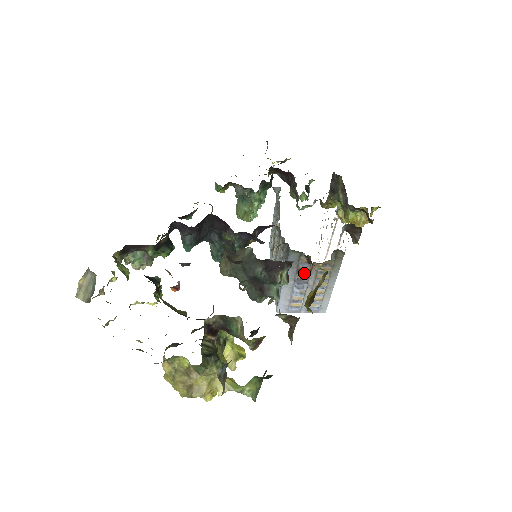
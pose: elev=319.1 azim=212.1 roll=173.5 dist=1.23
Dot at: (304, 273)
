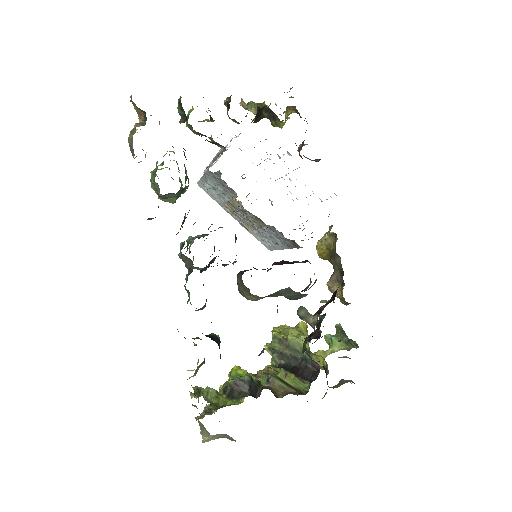
Dot at: occluded
